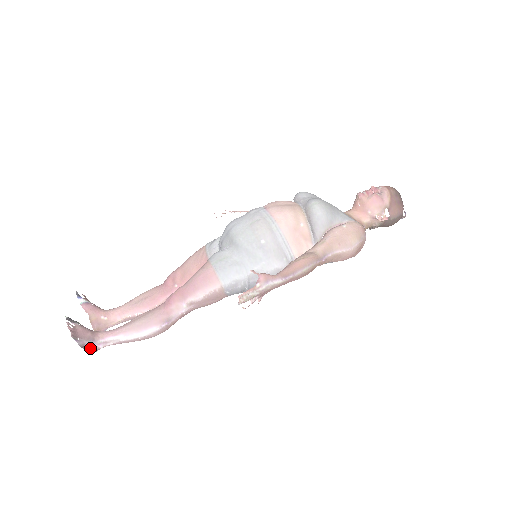
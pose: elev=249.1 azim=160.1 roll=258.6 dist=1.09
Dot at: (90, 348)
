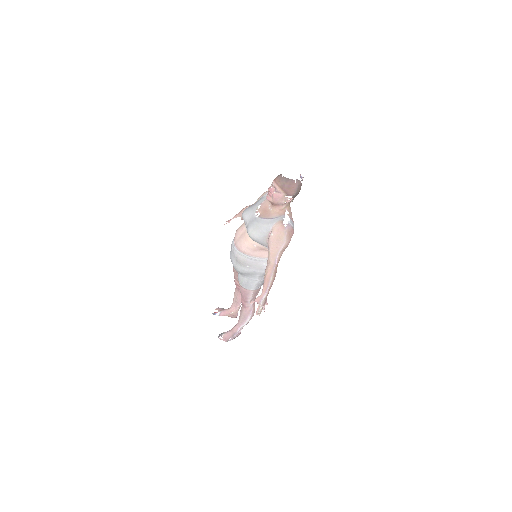
Dot at: (237, 335)
